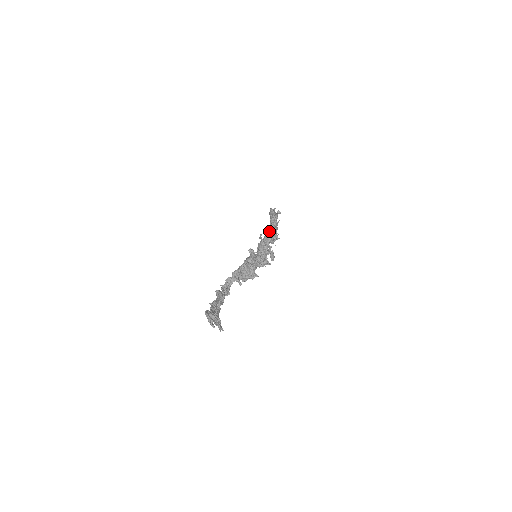
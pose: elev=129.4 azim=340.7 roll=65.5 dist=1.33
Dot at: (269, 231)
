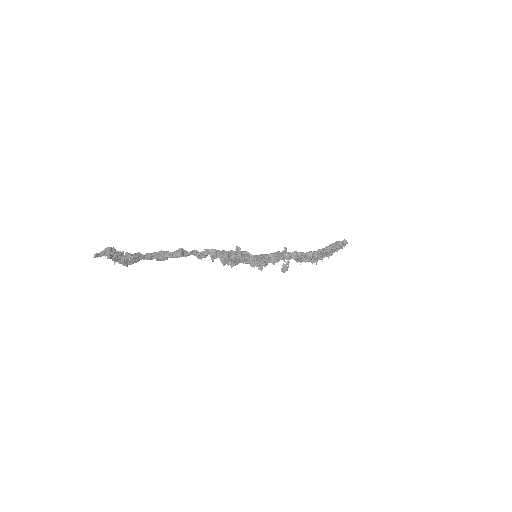
Dot at: (309, 252)
